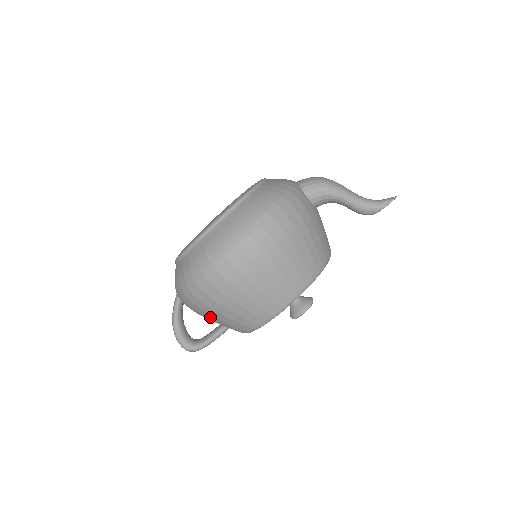
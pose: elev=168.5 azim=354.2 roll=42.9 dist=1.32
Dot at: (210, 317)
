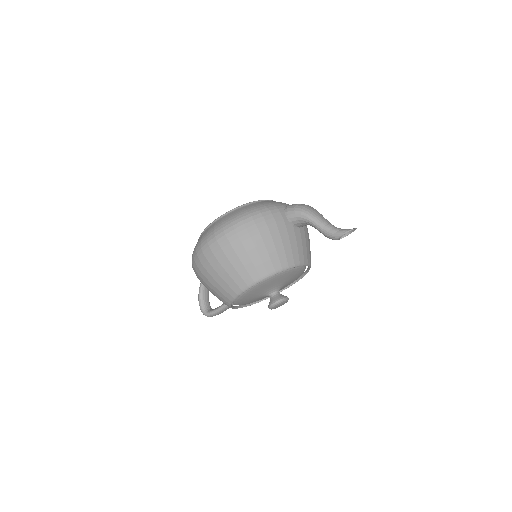
Dot at: (206, 287)
